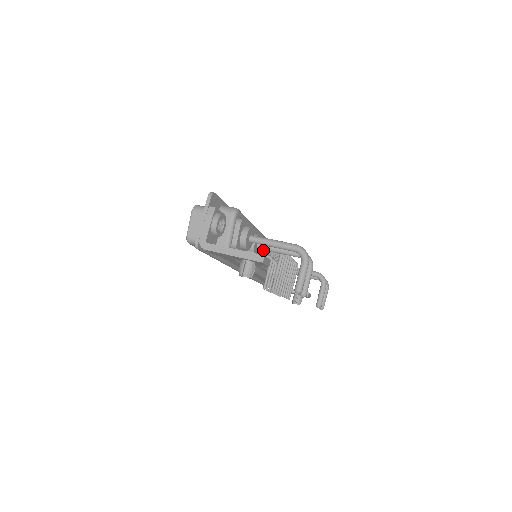
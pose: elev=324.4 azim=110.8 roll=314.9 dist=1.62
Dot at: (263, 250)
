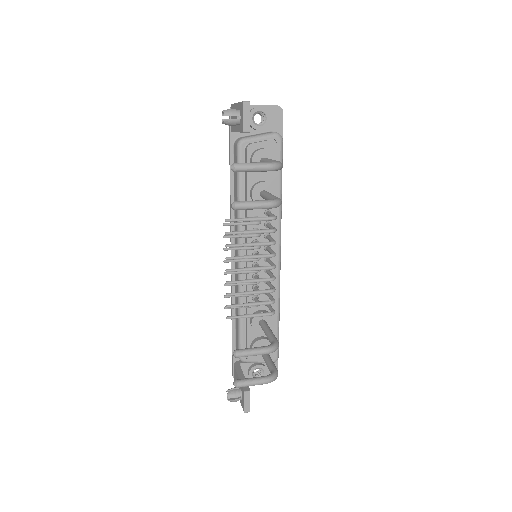
Dot at: (265, 240)
